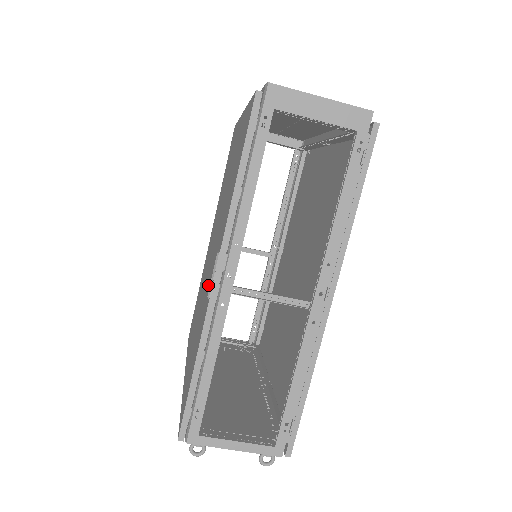
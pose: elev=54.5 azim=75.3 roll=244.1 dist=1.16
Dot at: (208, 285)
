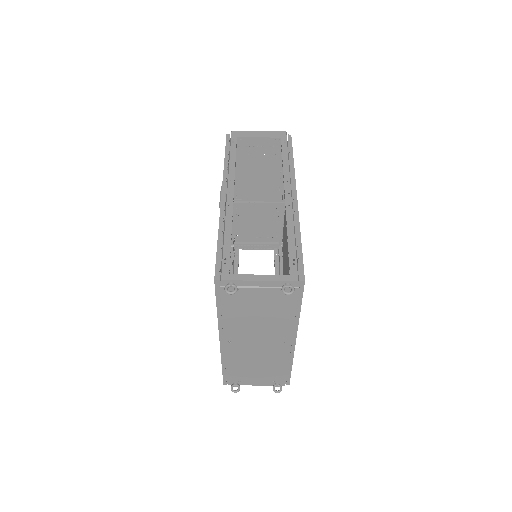
Dot at: occluded
